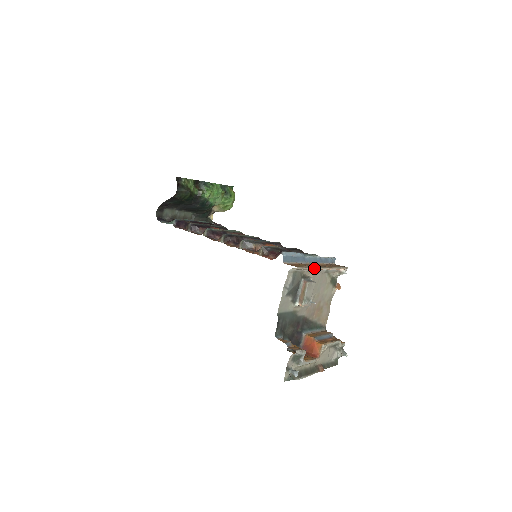
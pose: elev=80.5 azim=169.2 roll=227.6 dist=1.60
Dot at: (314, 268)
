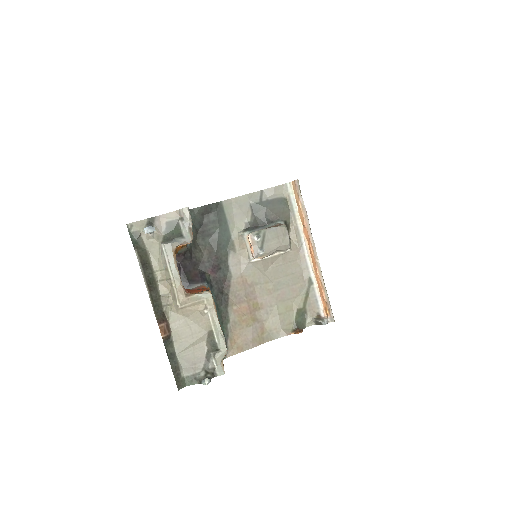
Dot at: (308, 224)
